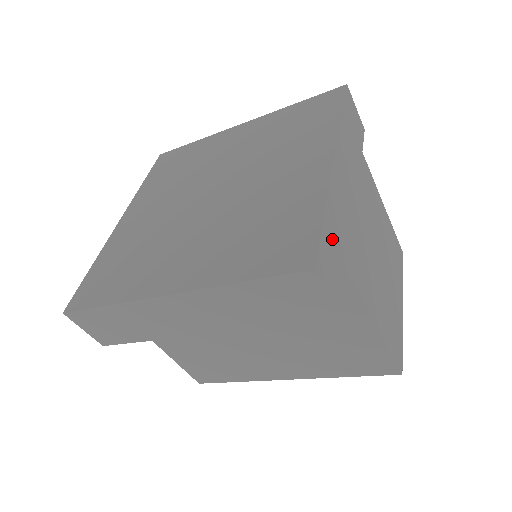
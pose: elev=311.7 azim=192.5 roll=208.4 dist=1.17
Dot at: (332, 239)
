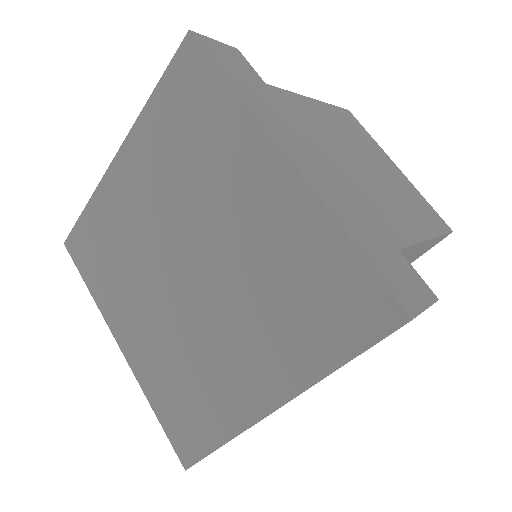
Dot at: (374, 252)
